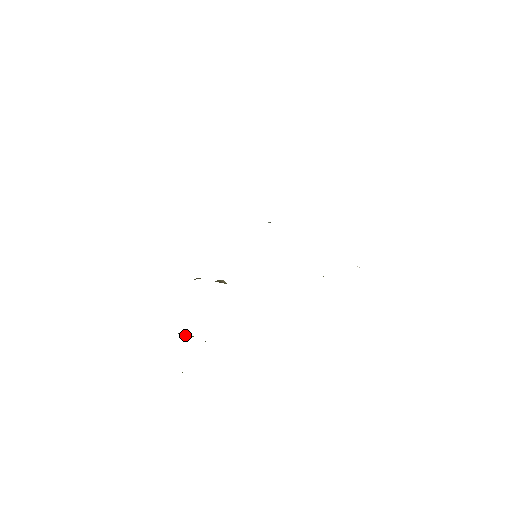
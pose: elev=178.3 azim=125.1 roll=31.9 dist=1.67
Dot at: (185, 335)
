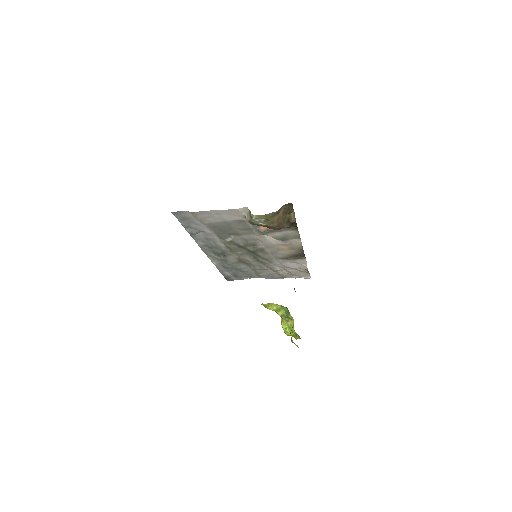
Dot at: occluded
